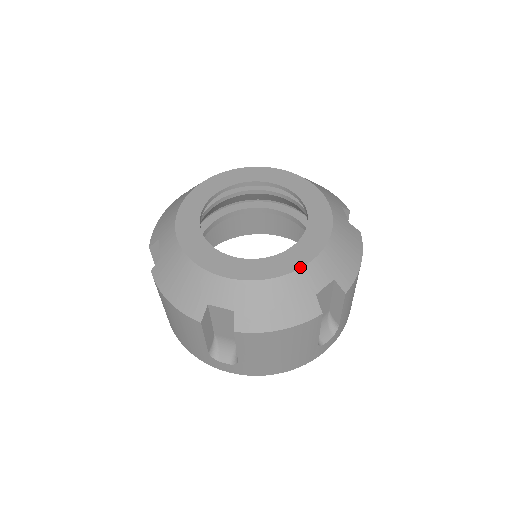
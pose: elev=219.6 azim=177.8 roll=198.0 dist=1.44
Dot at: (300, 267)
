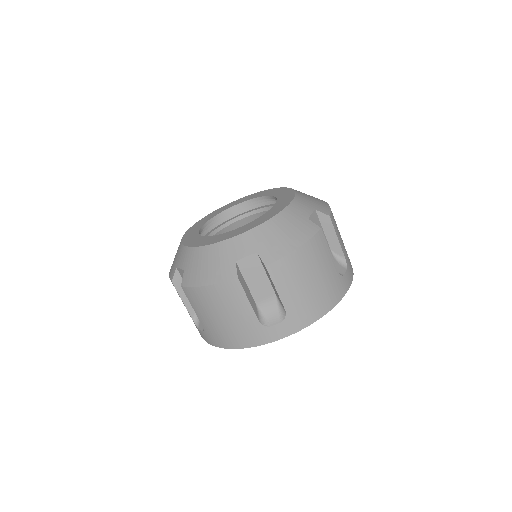
Dot at: (228, 238)
